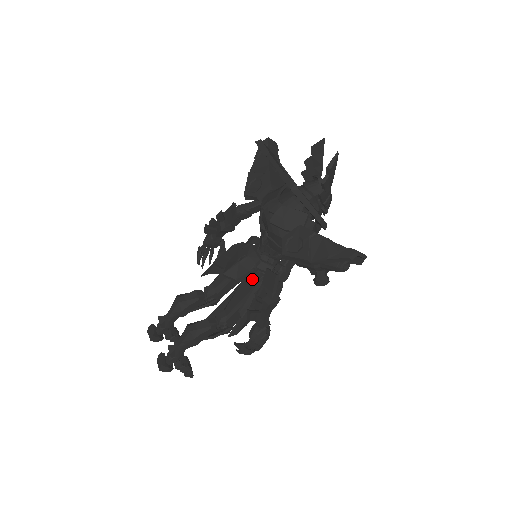
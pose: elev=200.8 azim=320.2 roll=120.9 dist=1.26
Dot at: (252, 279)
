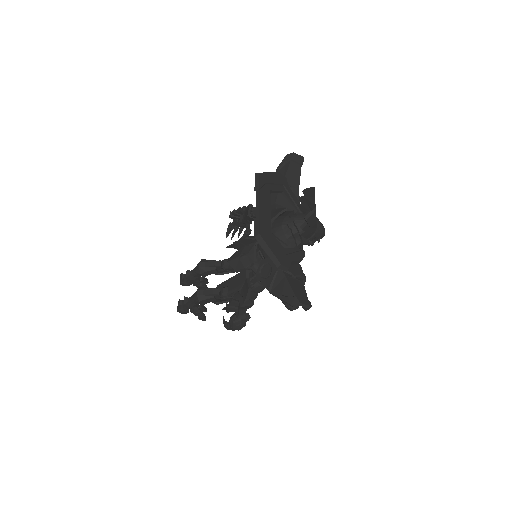
Dot at: (250, 273)
